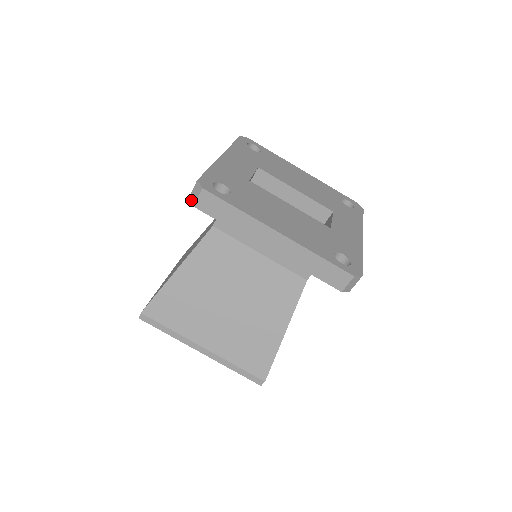
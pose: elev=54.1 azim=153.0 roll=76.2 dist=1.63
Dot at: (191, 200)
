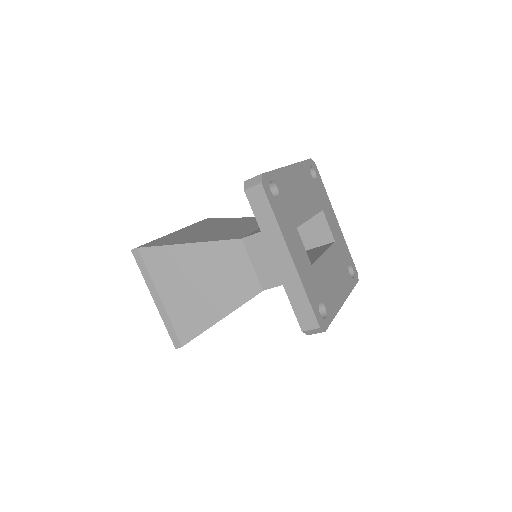
Dot at: (306, 333)
